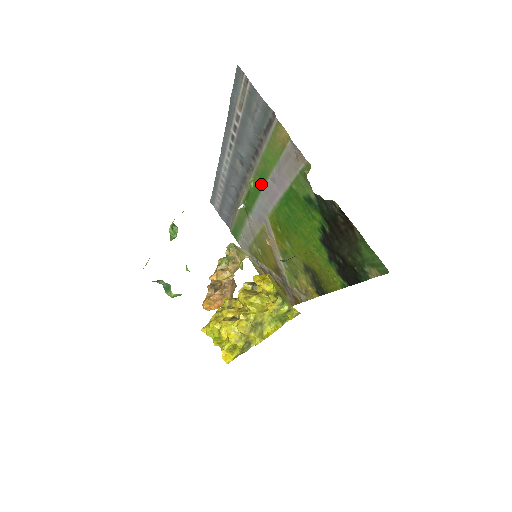
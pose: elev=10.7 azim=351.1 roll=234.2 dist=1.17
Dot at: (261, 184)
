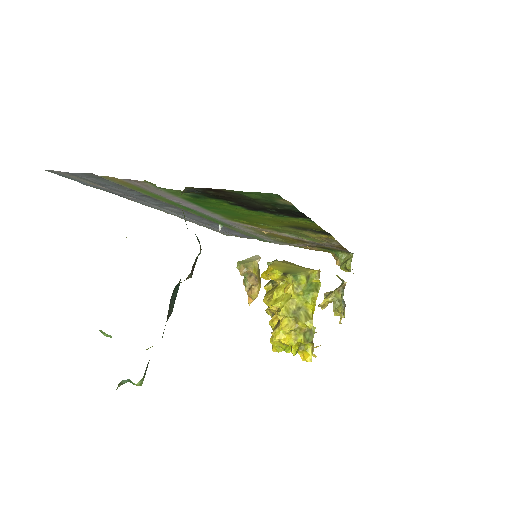
Dot at: (188, 209)
